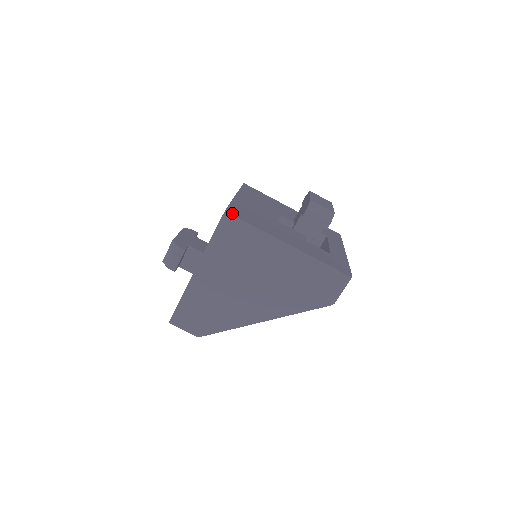
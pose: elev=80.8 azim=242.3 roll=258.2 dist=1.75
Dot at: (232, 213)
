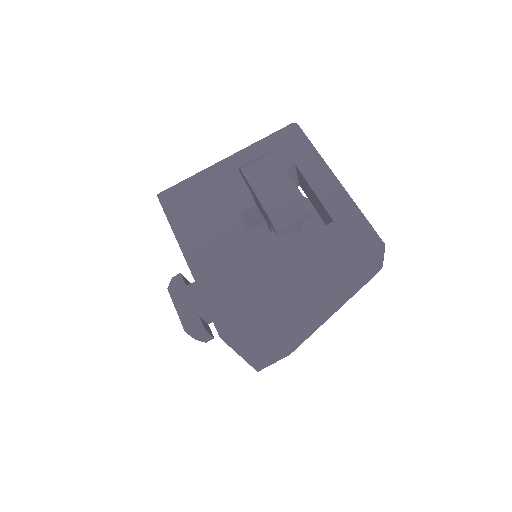
Dot at: (226, 328)
